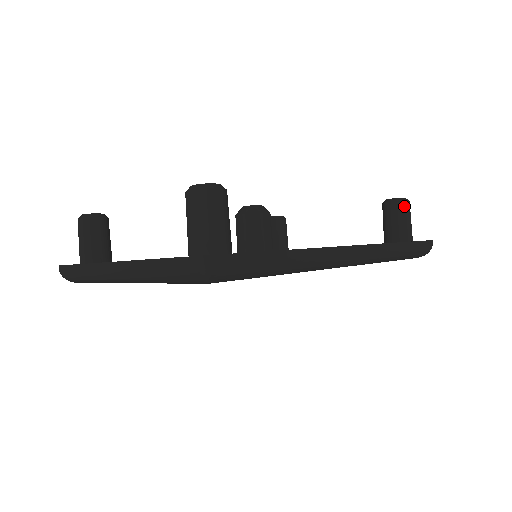
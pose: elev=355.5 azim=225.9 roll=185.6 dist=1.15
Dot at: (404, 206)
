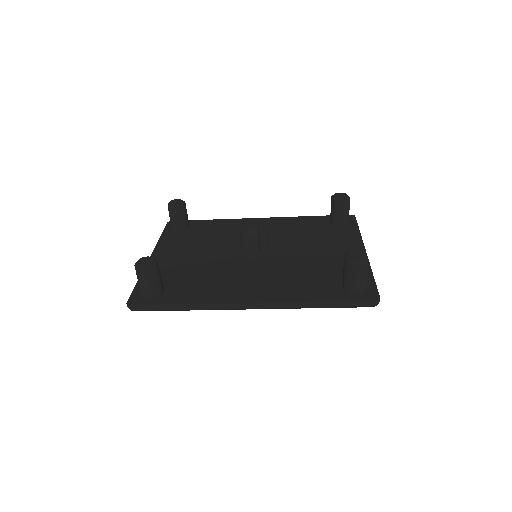
Dot at: (352, 267)
